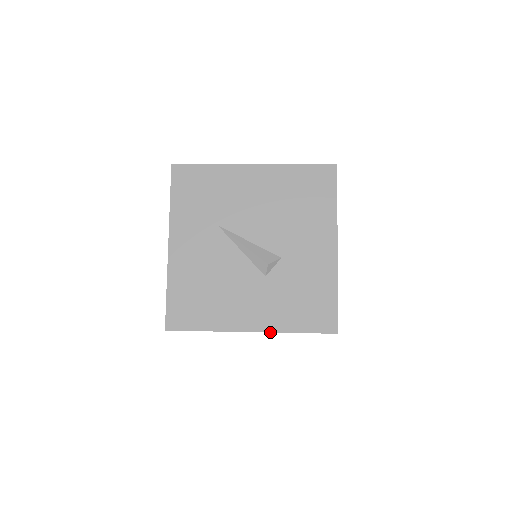
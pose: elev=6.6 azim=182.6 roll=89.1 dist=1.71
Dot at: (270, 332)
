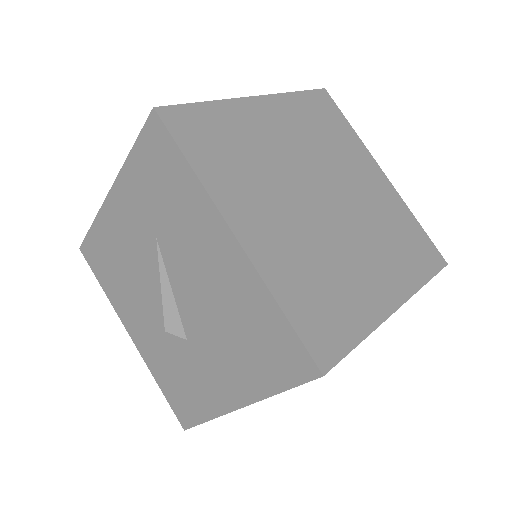
Dot at: (142, 357)
